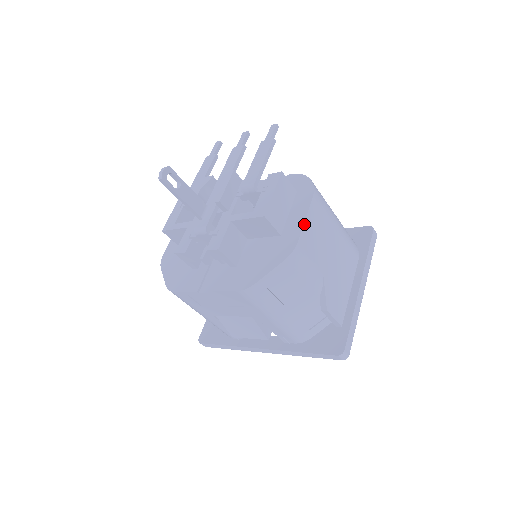
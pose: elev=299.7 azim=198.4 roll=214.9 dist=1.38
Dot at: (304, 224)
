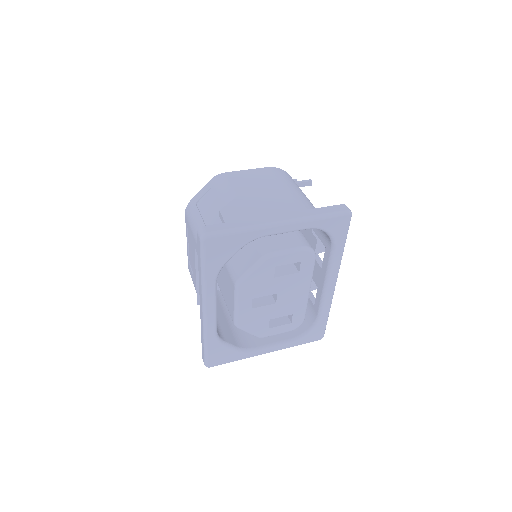
Dot at: (243, 171)
